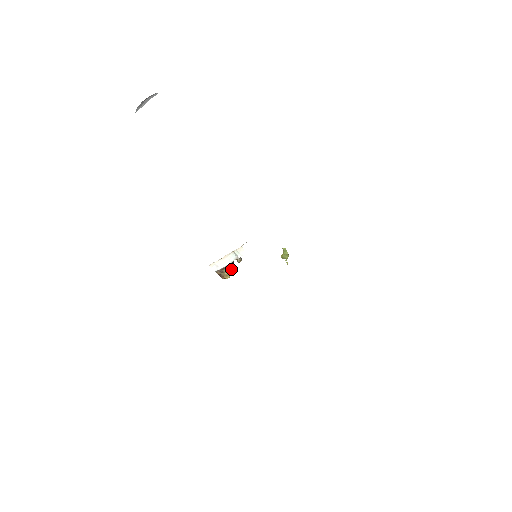
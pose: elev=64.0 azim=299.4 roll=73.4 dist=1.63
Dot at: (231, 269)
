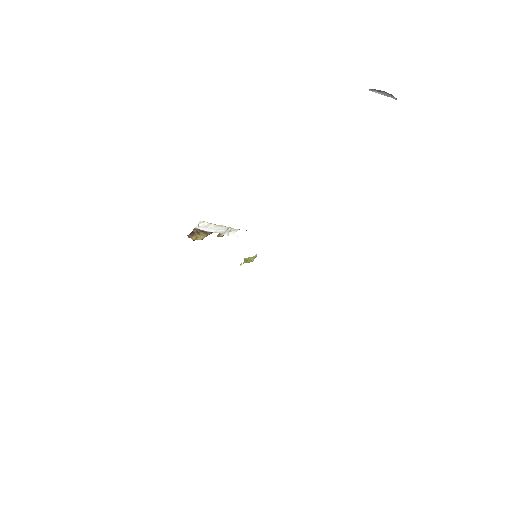
Dot at: (206, 236)
